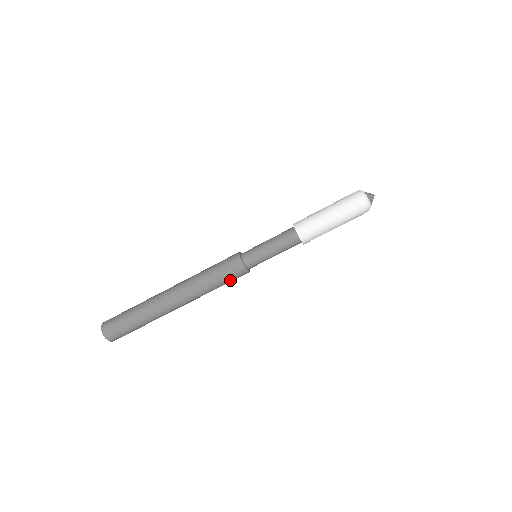
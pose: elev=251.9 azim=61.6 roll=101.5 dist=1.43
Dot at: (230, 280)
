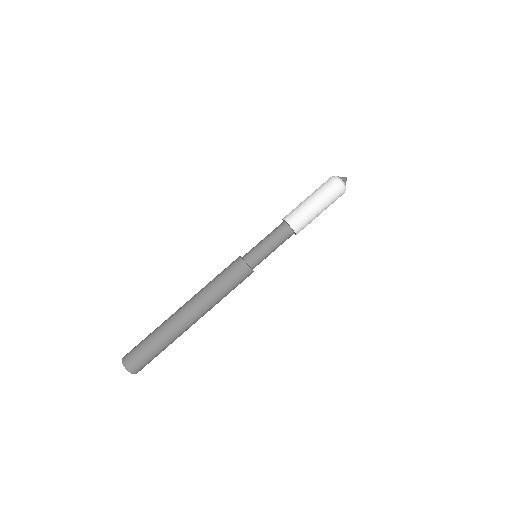
Dot at: (235, 281)
